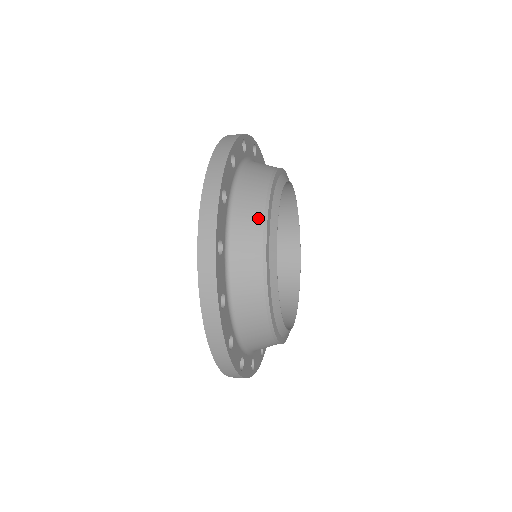
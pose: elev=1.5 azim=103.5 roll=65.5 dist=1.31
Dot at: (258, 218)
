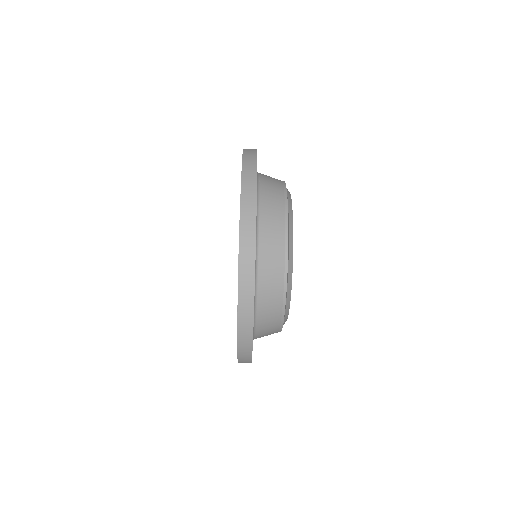
Dot at: (278, 180)
